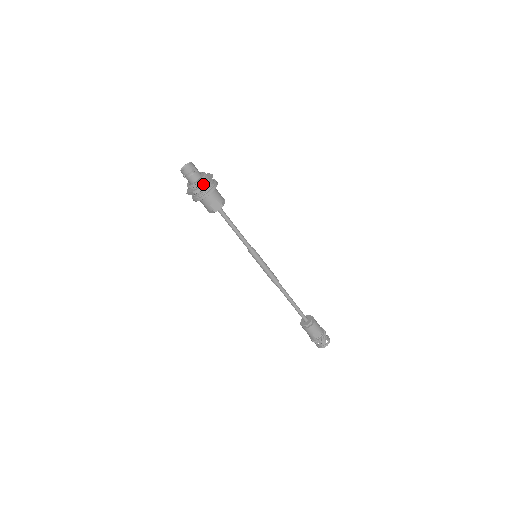
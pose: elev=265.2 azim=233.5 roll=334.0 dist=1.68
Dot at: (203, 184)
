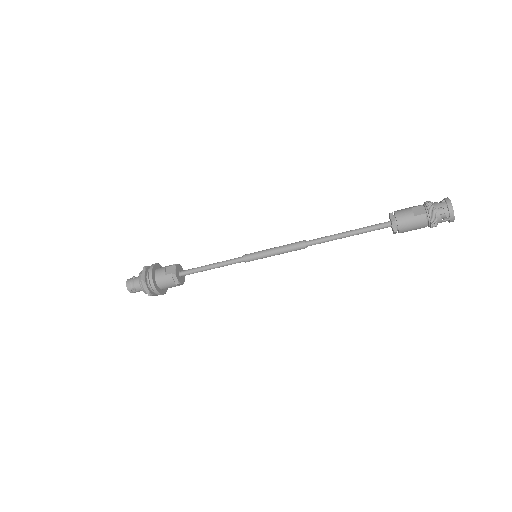
Dot at: (142, 271)
